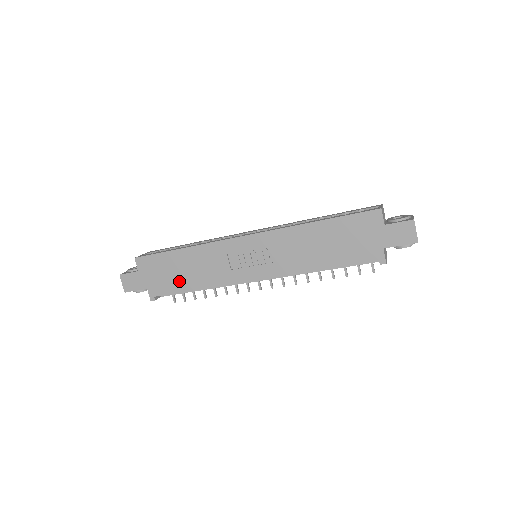
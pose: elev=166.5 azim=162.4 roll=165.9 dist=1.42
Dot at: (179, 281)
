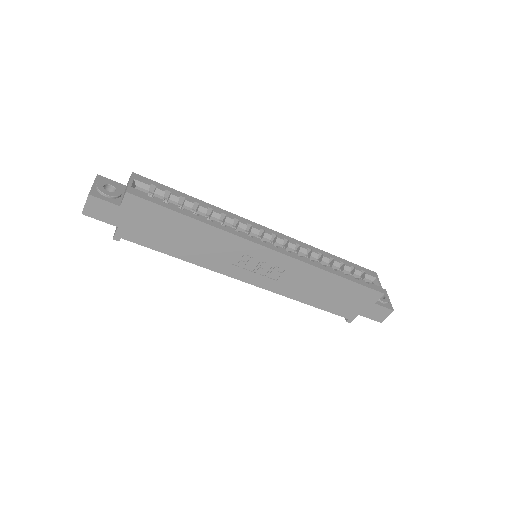
Dot at: (166, 242)
